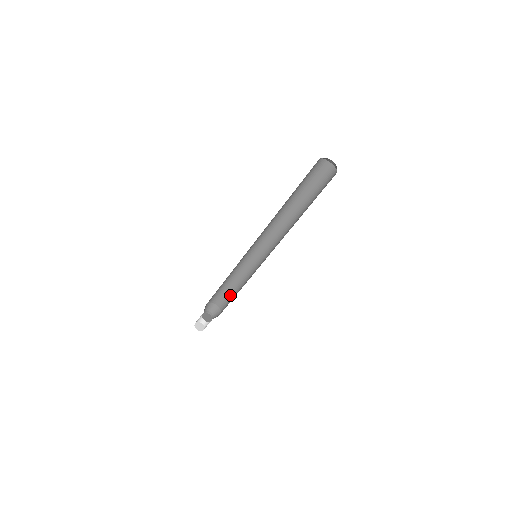
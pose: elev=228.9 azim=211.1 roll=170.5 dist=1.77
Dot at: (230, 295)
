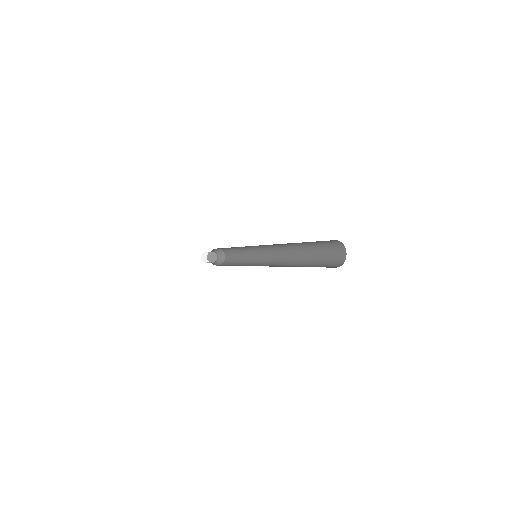
Dot at: (231, 250)
